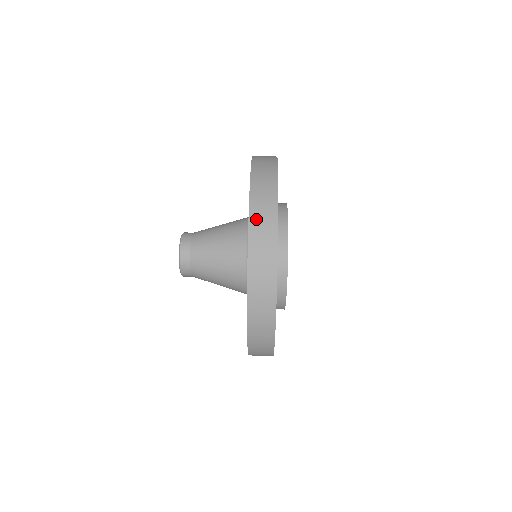
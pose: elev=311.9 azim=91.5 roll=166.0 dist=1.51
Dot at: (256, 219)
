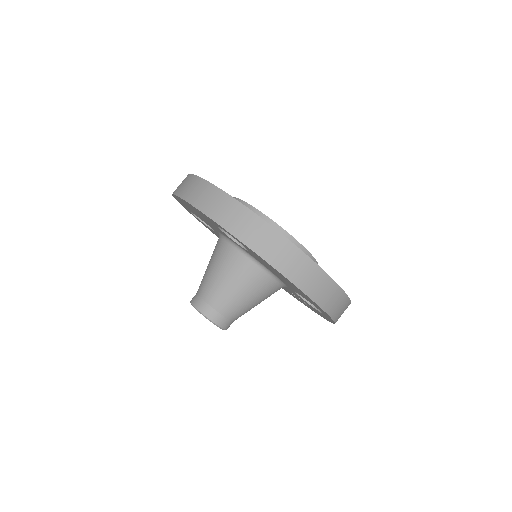
Dot at: (294, 274)
